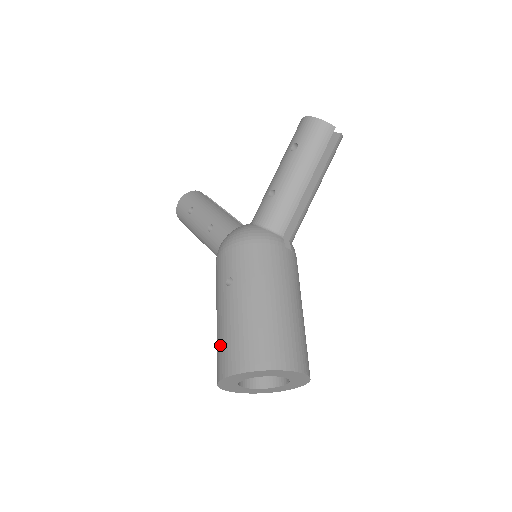
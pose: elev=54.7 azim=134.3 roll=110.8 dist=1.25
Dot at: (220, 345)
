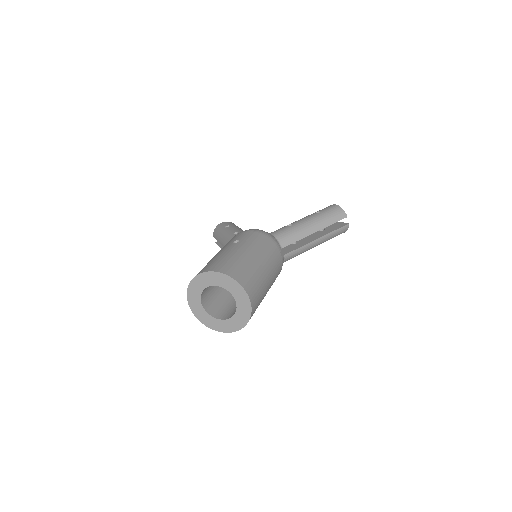
Dot at: (208, 263)
